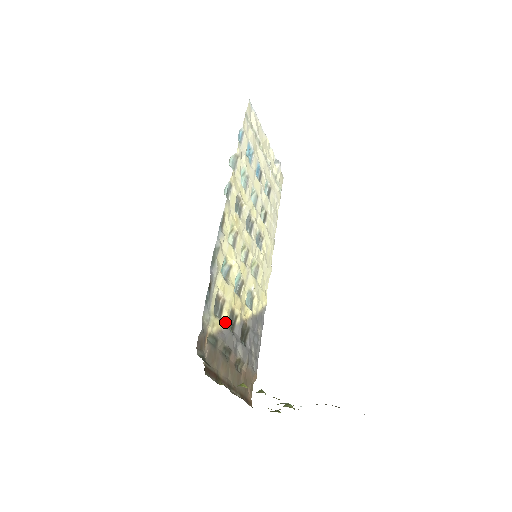
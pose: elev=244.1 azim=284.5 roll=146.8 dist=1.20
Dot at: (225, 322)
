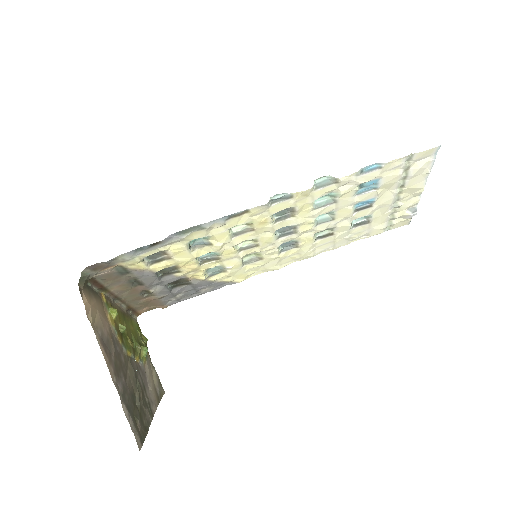
Dot at: (155, 268)
